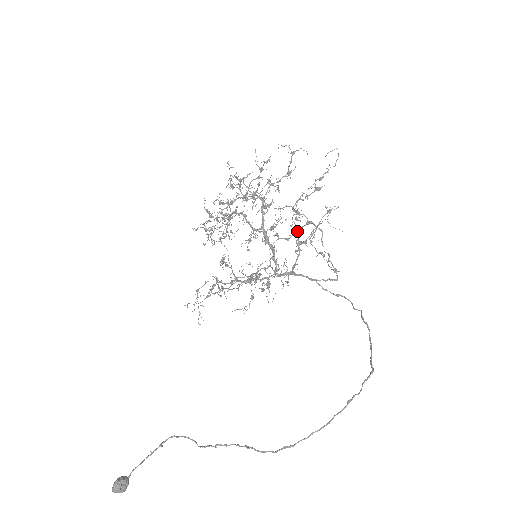
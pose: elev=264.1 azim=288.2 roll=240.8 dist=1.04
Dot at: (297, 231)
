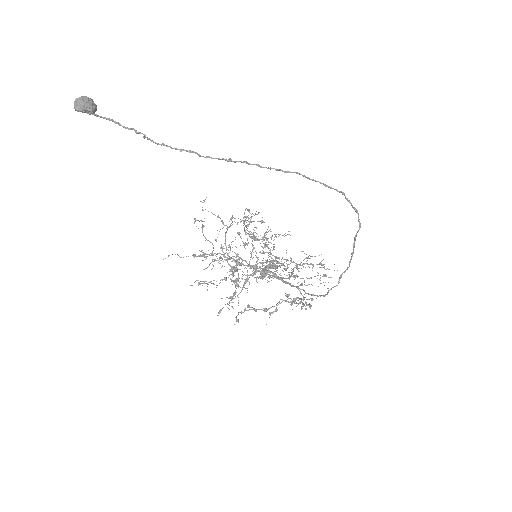
Dot at: (281, 302)
